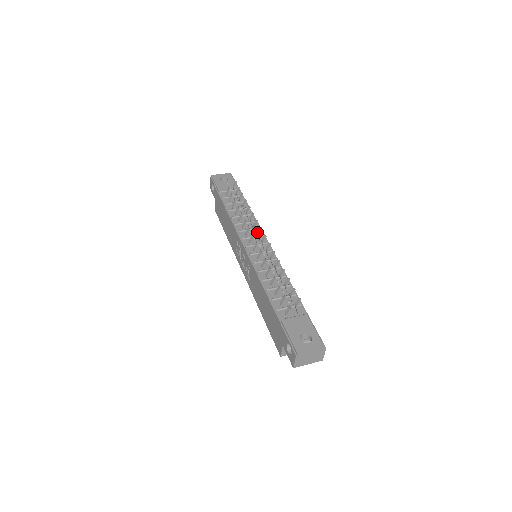
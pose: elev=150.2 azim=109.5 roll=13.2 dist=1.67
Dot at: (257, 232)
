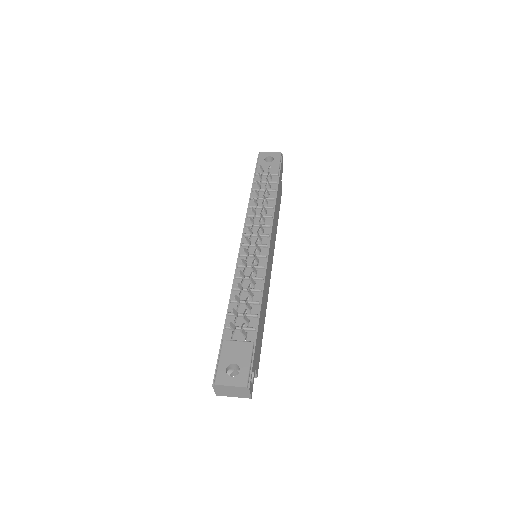
Dot at: (257, 231)
